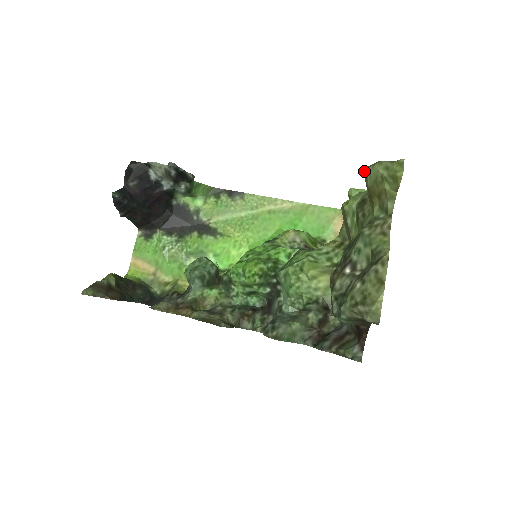
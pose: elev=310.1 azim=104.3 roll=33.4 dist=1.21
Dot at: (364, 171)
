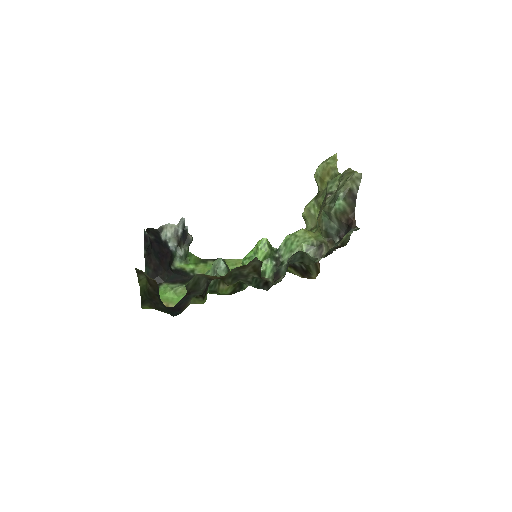
Dot at: (314, 175)
